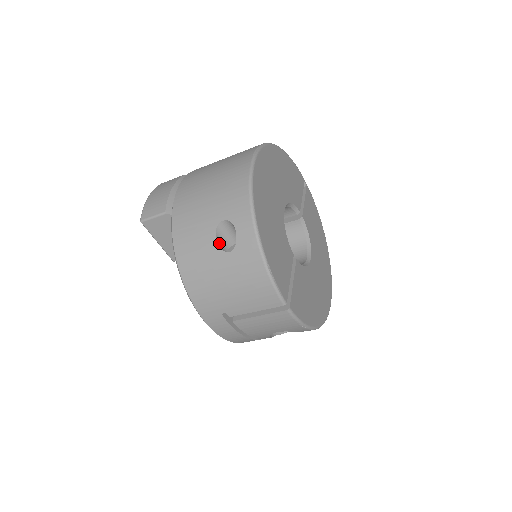
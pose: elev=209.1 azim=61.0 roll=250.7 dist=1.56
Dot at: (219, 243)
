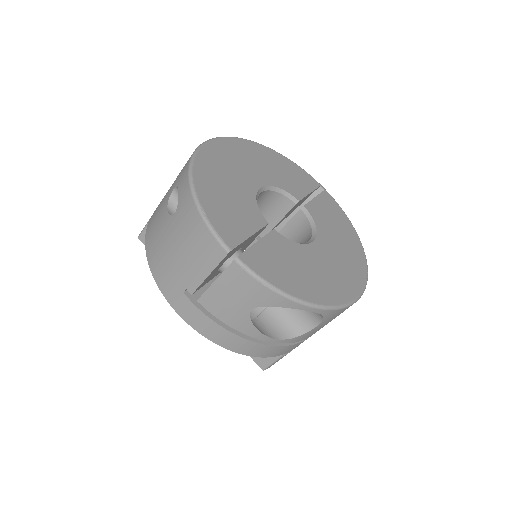
Dot at: (172, 213)
